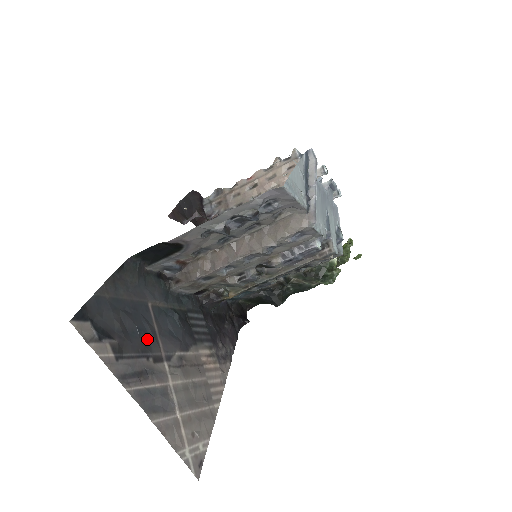
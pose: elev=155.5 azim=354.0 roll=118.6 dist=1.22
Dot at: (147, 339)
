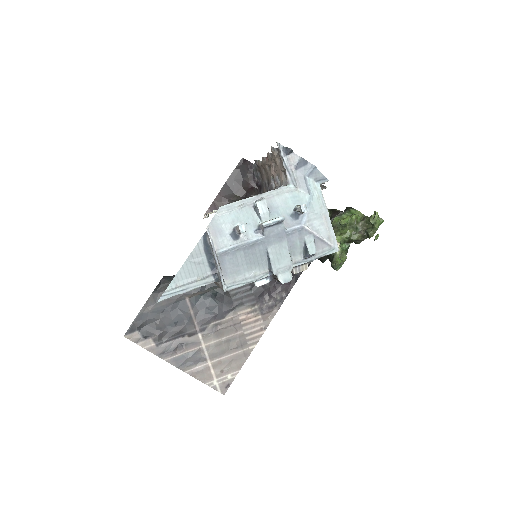
Dot at: (183, 324)
